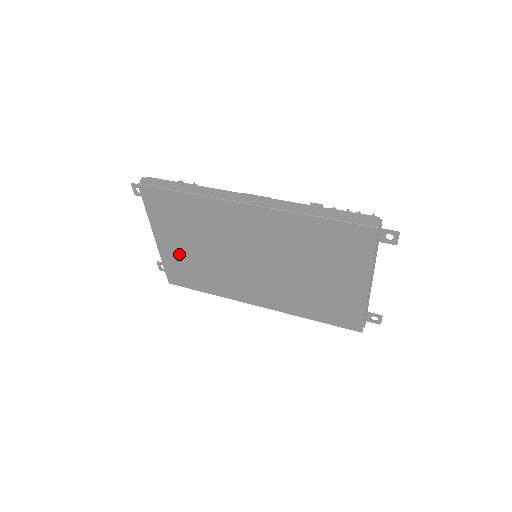
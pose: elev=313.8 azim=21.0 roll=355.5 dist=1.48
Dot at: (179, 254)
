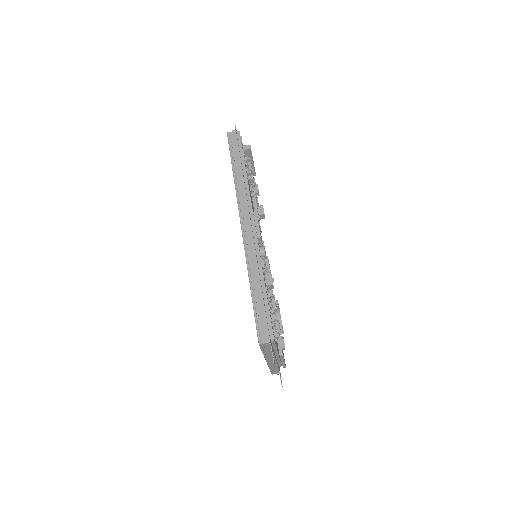
Dot at: occluded
